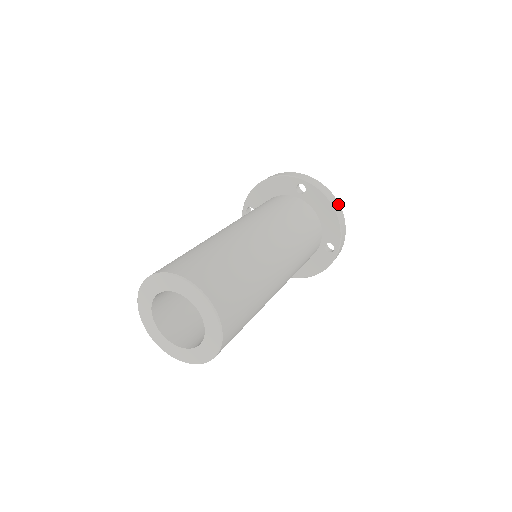
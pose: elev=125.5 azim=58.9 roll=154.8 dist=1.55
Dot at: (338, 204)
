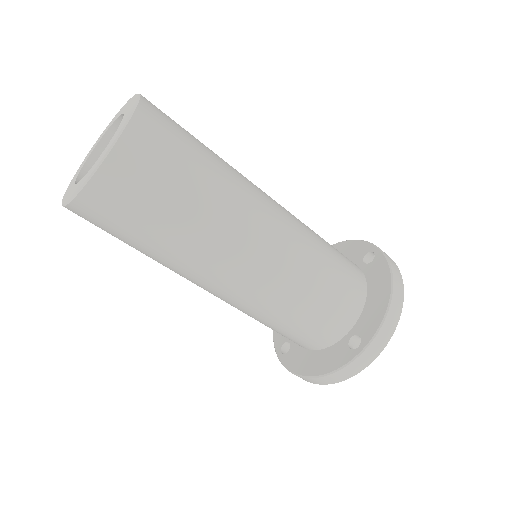
Dot at: (402, 296)
